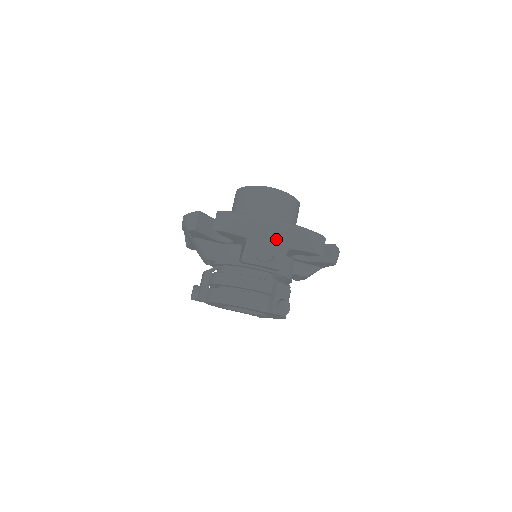
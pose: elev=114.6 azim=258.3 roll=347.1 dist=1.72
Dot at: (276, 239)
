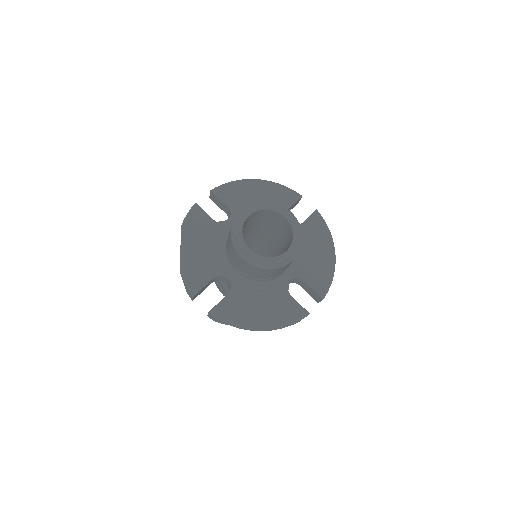
Dot at: occluded
